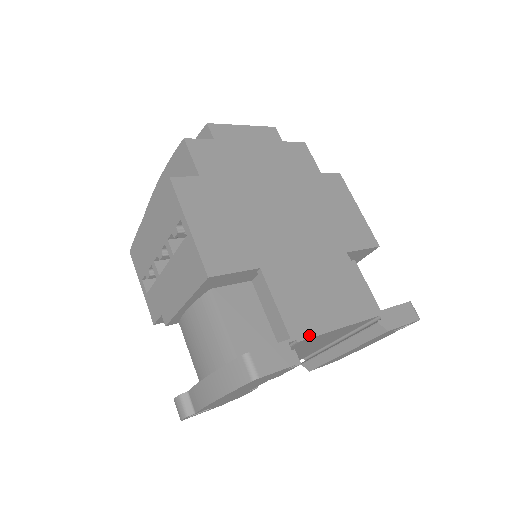
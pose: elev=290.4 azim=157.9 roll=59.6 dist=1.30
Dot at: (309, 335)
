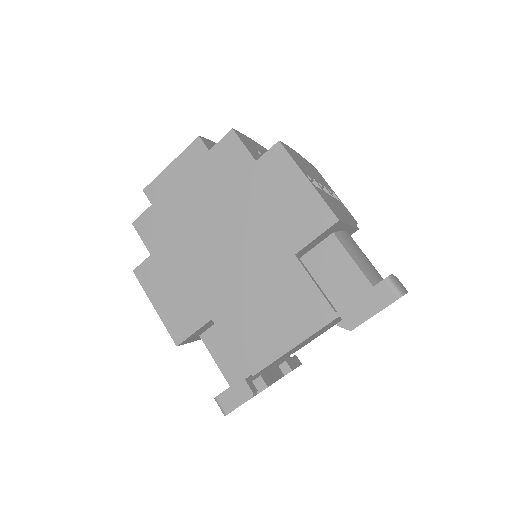
Dot at: (262, 366)
